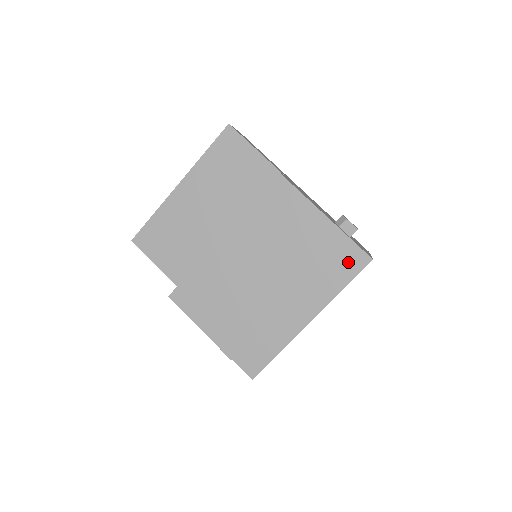
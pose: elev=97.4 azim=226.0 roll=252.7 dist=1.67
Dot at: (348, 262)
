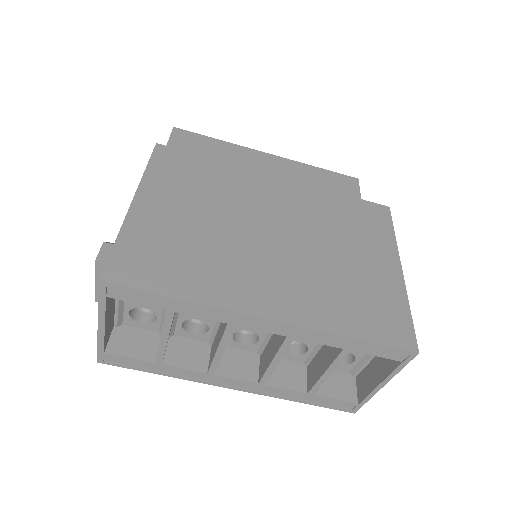
Dot at: (386, 323)
